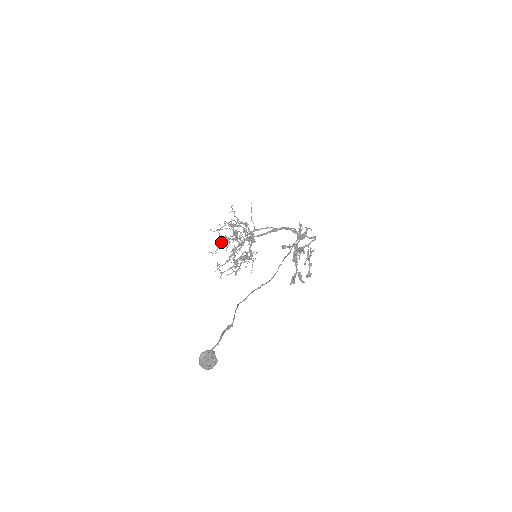
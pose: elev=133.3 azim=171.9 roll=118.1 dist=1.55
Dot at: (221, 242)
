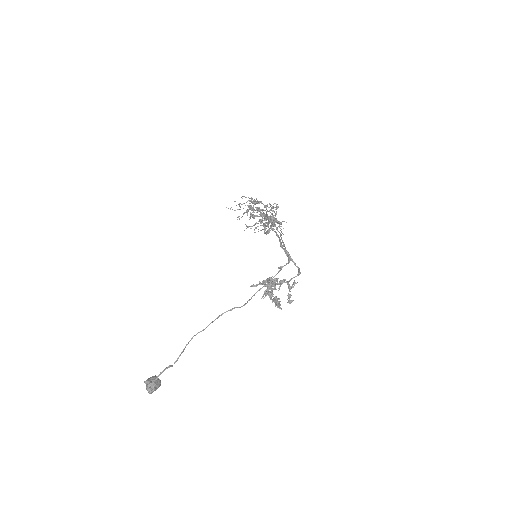
Dot at: (245, 212)
